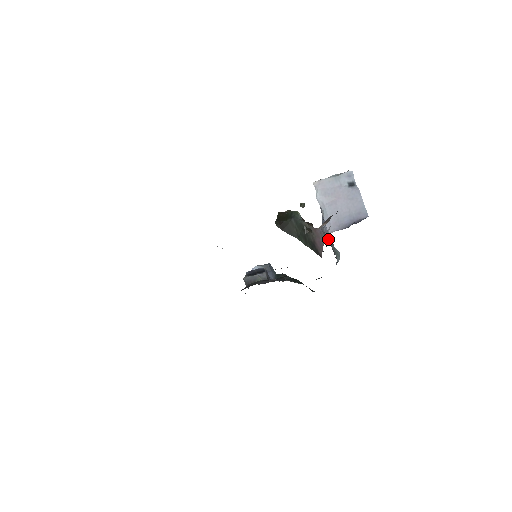
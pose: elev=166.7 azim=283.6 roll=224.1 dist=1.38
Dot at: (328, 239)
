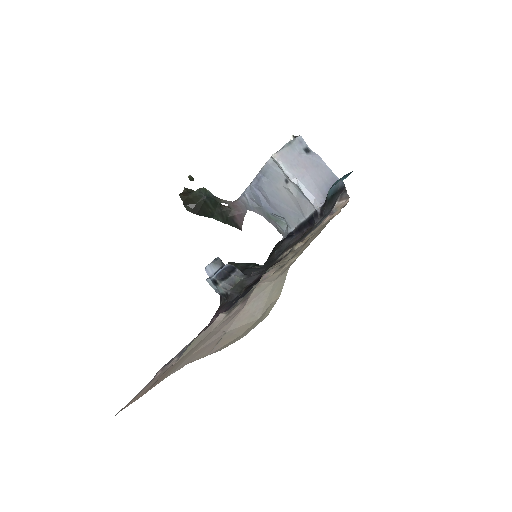
Dot at: (257, 210)
